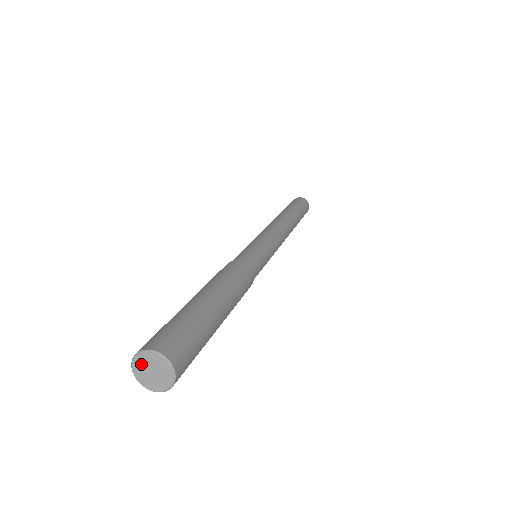
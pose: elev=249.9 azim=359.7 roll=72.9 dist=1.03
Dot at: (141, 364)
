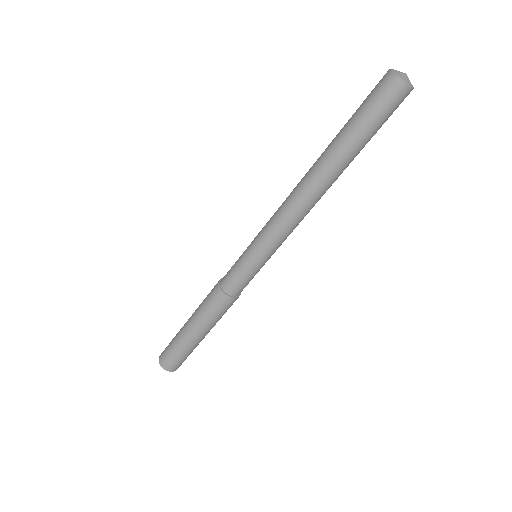
Dot at: occluded
